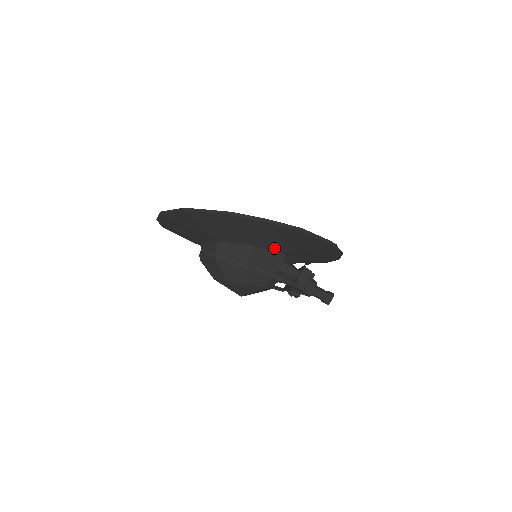
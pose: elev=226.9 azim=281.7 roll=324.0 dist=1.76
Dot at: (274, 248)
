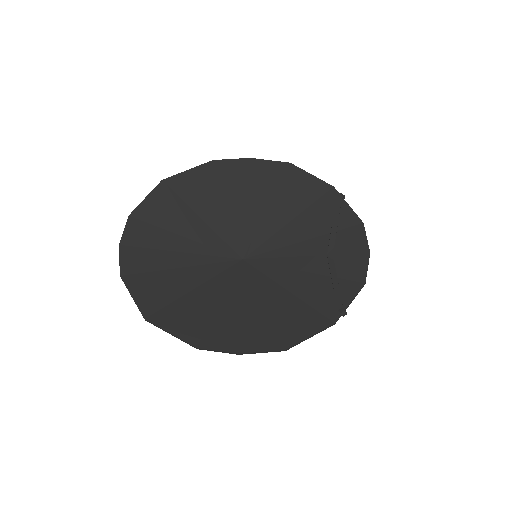
Dot at: (267, 303)
